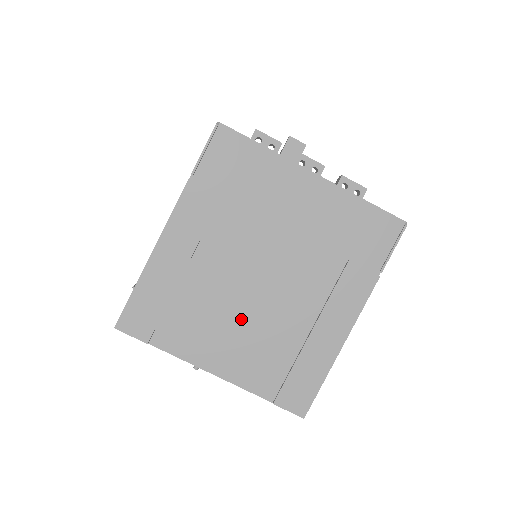
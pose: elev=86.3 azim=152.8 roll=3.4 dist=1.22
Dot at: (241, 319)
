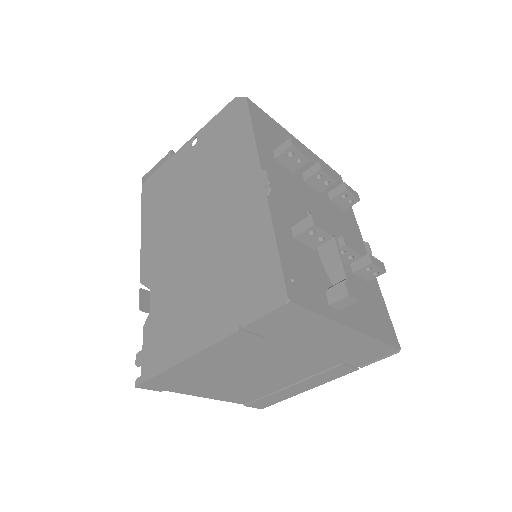
Dot at: (242, 382)
